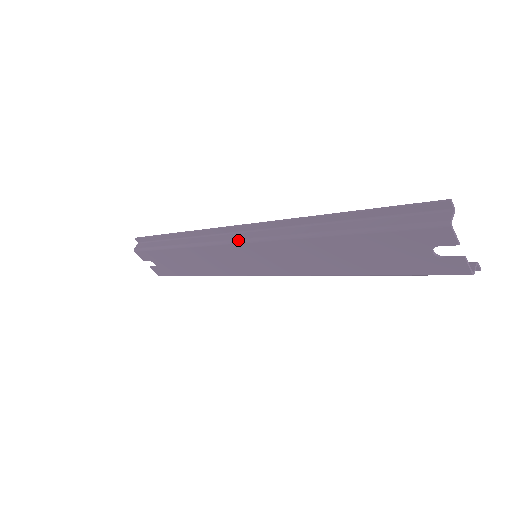
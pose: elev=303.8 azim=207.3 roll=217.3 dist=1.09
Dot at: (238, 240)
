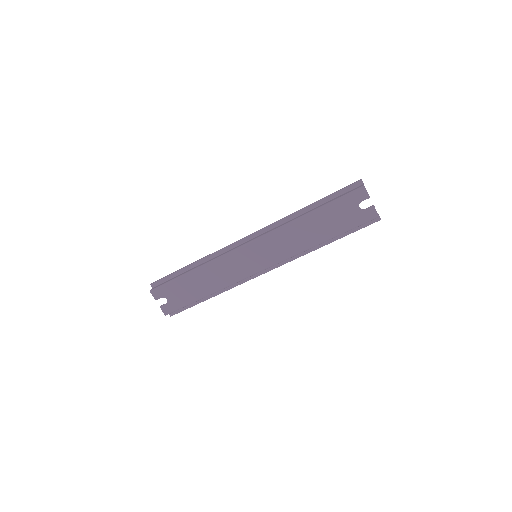
Dot at: (246, 243)
